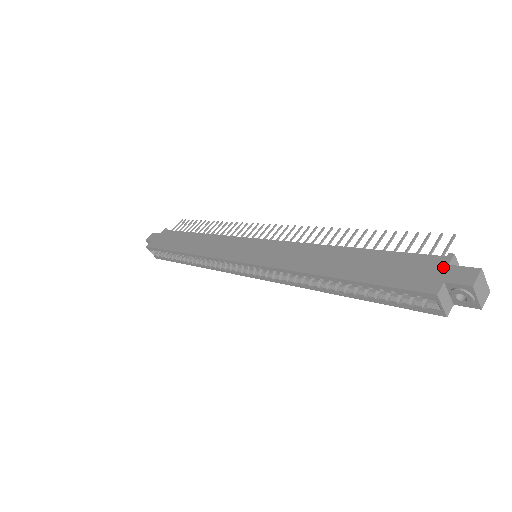
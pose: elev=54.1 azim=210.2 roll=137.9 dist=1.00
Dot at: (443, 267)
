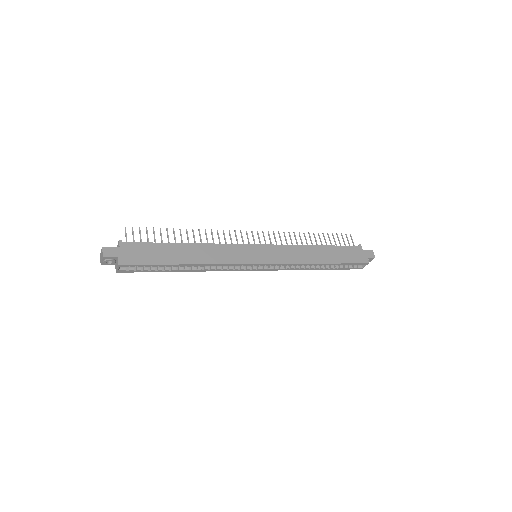
Dot at: (362, 251)
